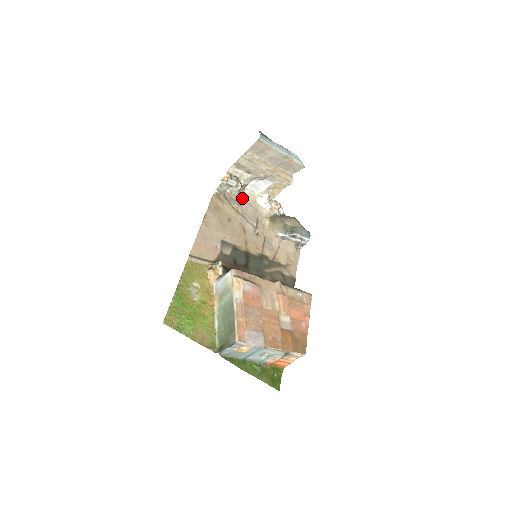
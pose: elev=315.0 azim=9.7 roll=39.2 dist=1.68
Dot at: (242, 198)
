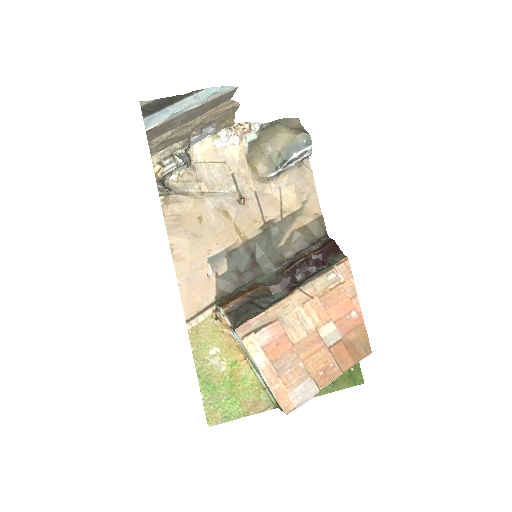
Dot at: (197, 165)
